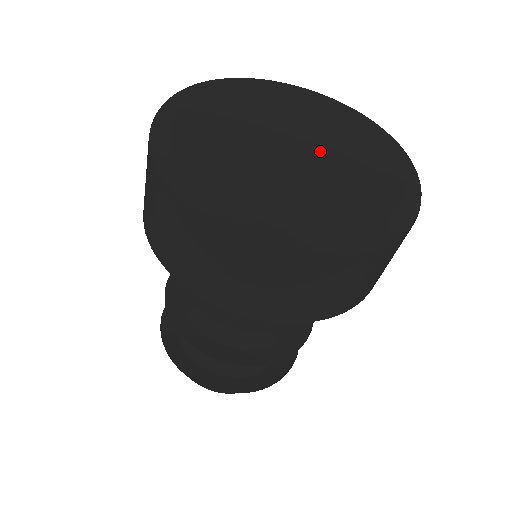
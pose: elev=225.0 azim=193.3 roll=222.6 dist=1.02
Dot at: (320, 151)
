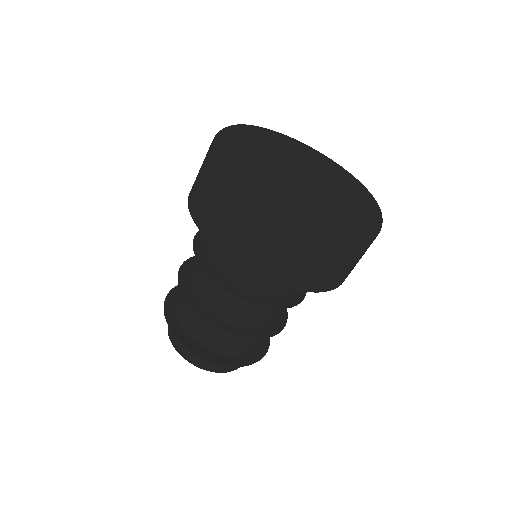
Dot at: (323, 179)
